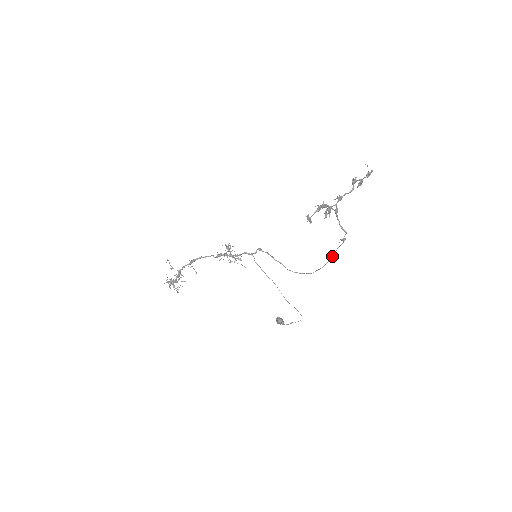
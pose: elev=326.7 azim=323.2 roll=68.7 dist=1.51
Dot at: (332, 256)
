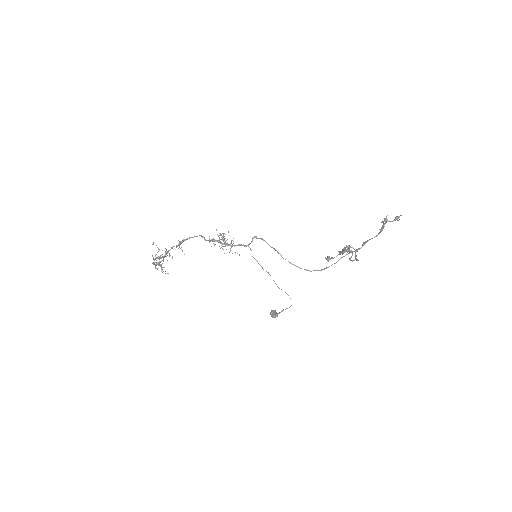
Dot at: (334, 263)
